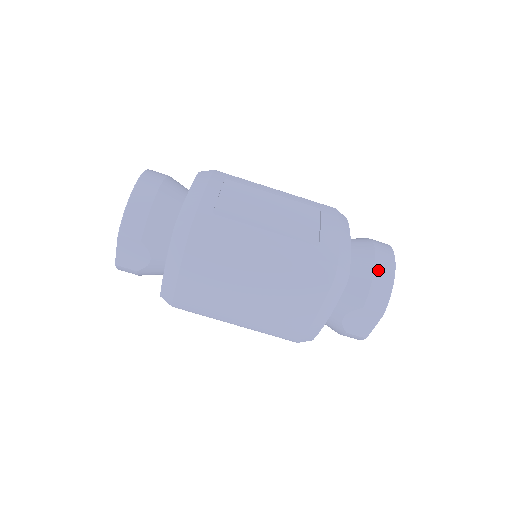
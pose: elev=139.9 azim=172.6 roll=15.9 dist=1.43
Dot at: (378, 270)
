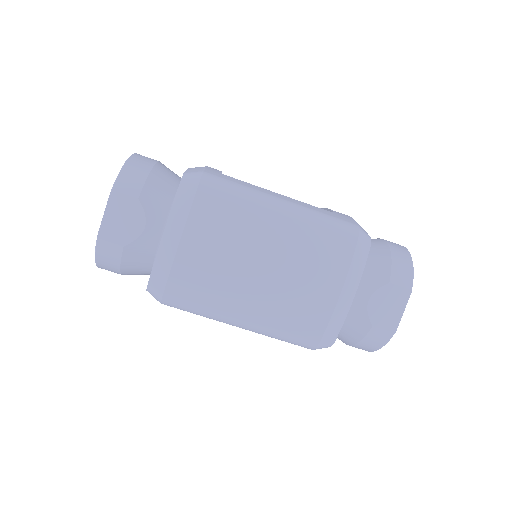
Dot at: (393, 248)
